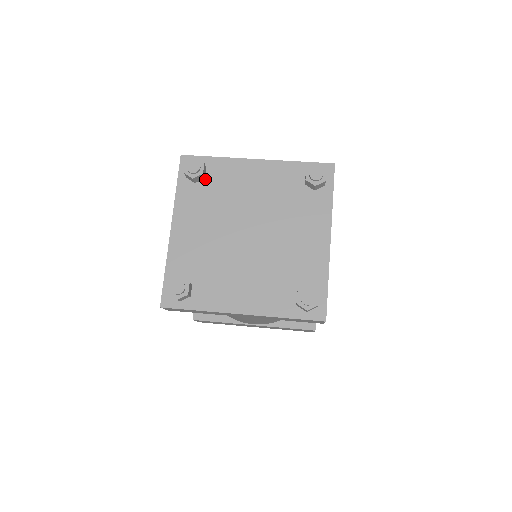
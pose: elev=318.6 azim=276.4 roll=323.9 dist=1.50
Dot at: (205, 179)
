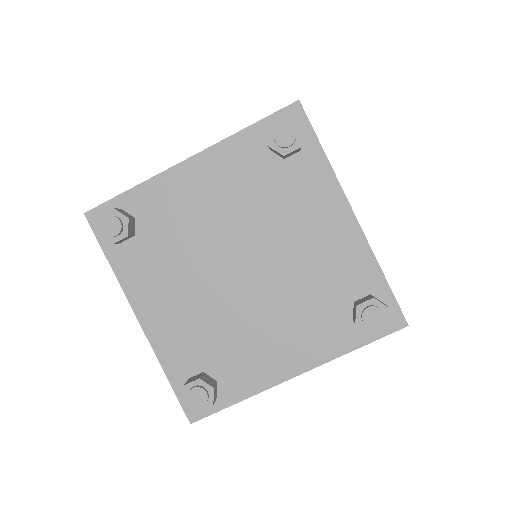
Dot at: (283, 159)
